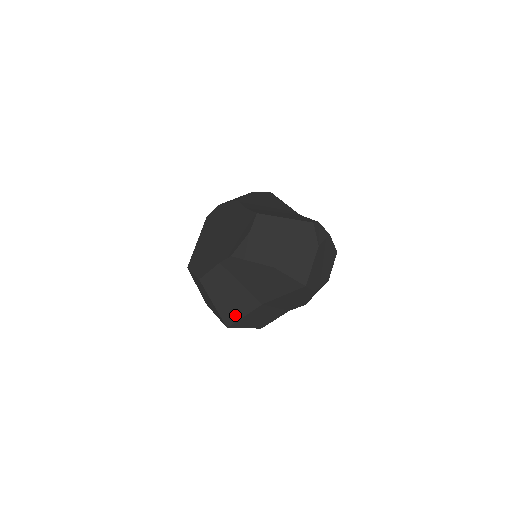
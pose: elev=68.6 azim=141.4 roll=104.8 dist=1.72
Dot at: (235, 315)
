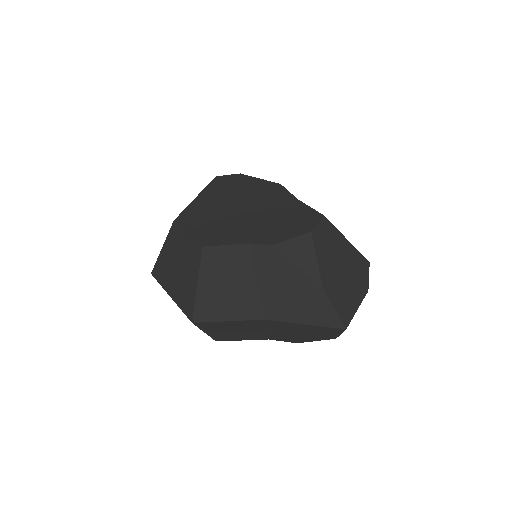
Dot at: (217, 313)
